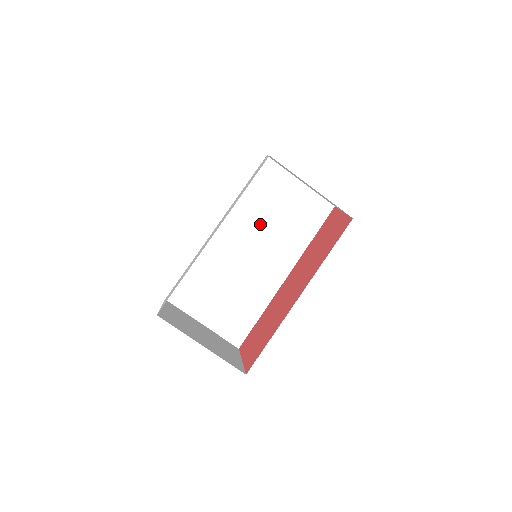
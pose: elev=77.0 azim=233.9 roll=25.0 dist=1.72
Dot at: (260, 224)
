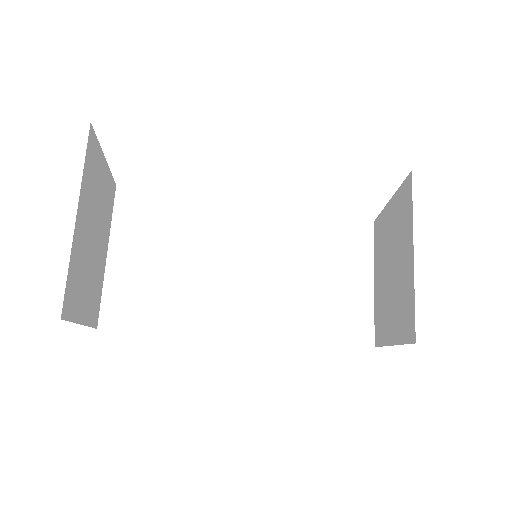
Dot at: (290, 259)
